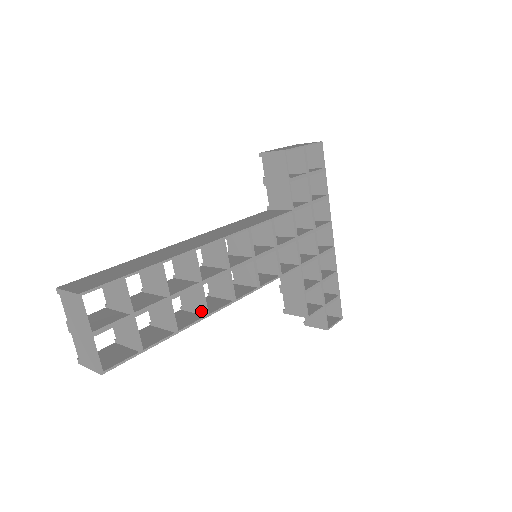
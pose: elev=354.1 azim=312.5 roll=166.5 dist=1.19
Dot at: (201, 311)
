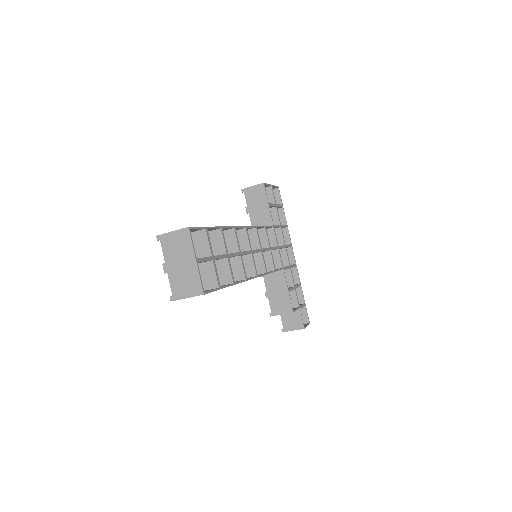
Dot at: (241, 277)
